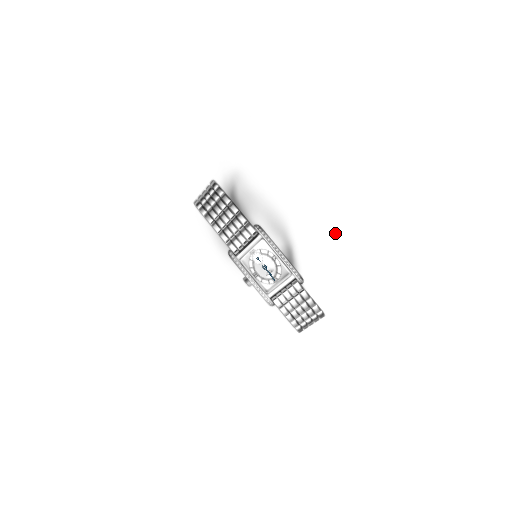
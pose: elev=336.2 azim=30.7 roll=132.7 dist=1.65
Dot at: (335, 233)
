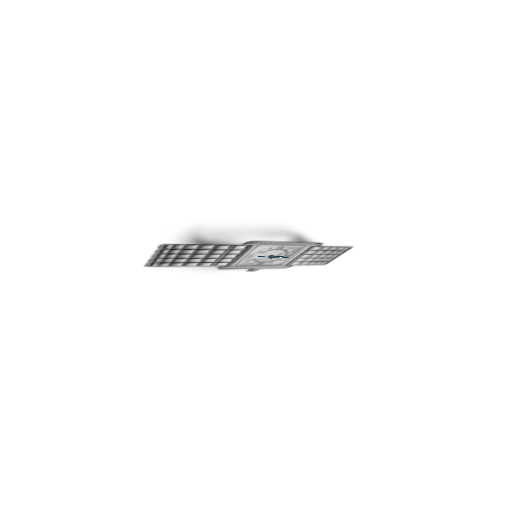
Dot at: (354, 207)
